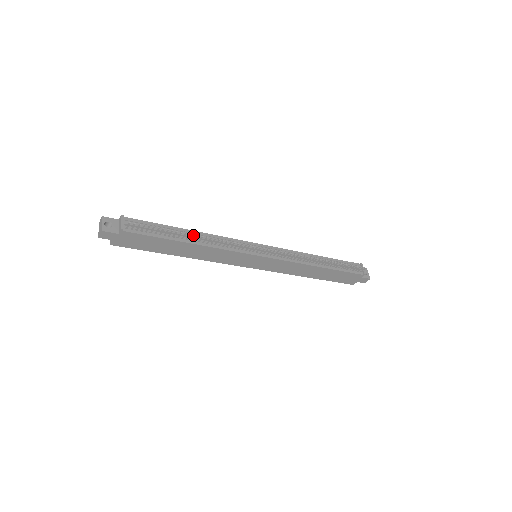
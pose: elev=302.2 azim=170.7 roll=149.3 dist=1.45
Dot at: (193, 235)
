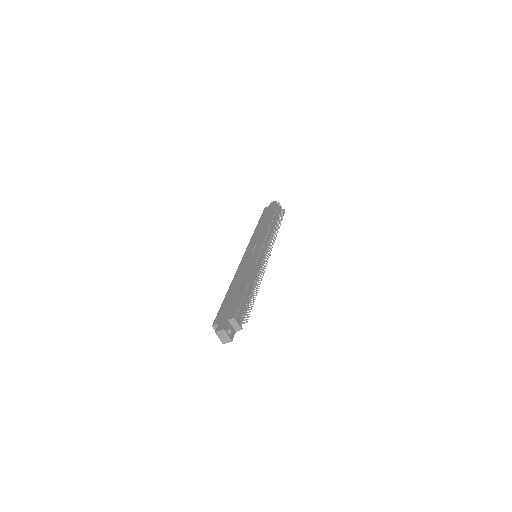
Dot at: occluded
